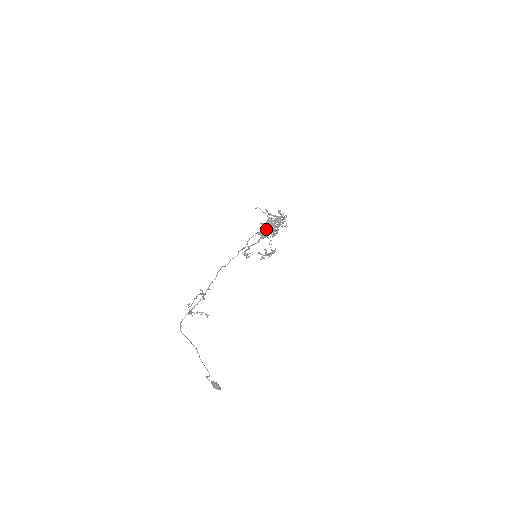
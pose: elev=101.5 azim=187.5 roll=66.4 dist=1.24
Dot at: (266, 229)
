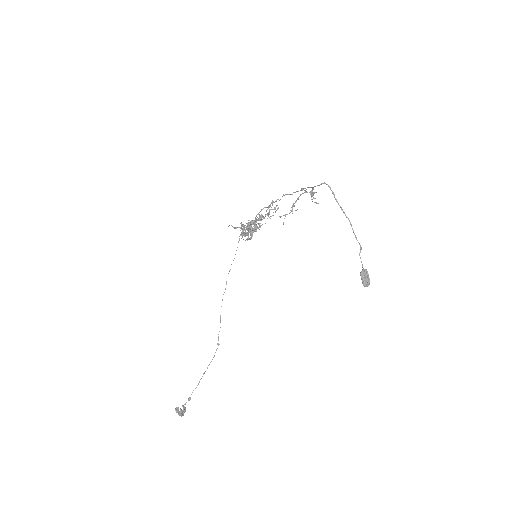
Dot at: (248, 233)
